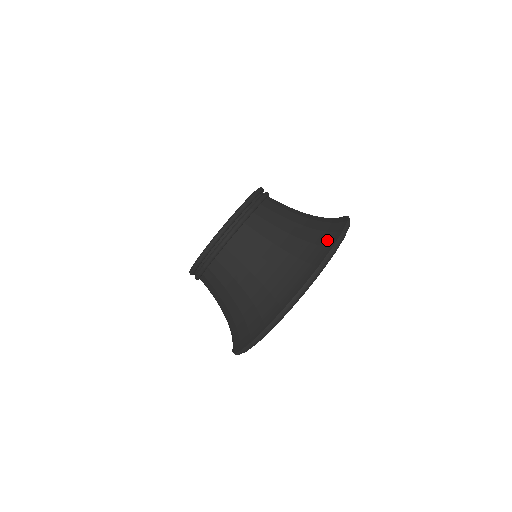
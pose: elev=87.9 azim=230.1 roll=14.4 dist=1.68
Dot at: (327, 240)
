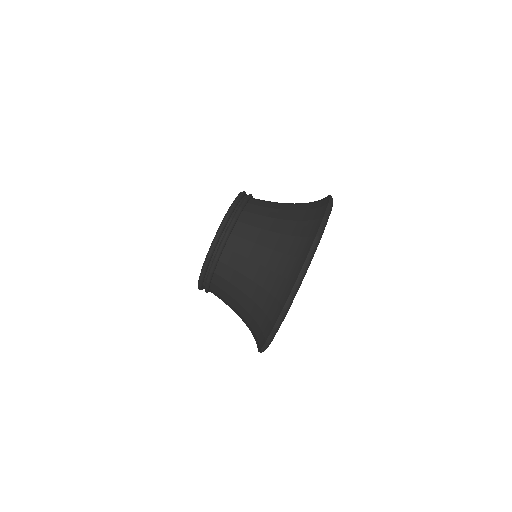
Dot at: occluded
